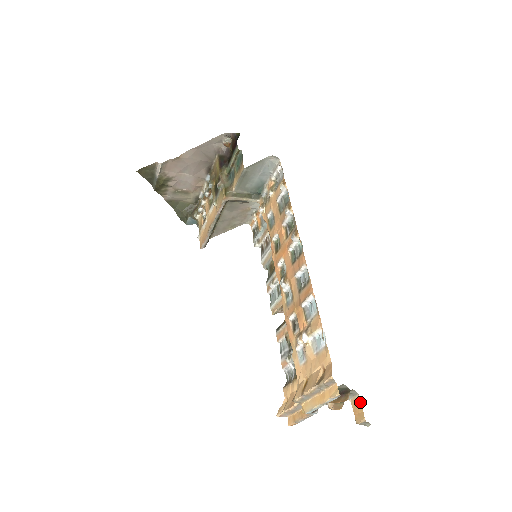
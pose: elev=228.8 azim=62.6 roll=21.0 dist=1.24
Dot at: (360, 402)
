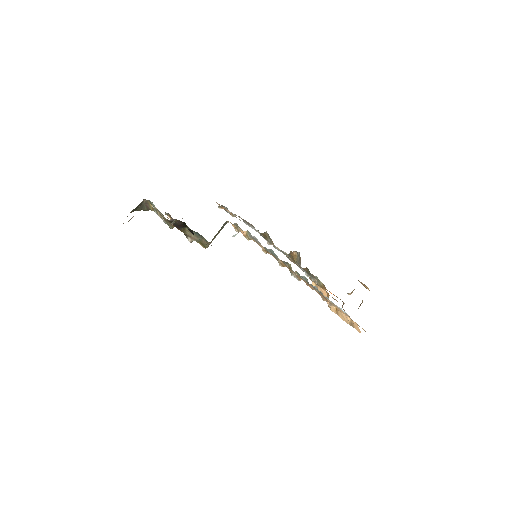
Dot at: occluded
